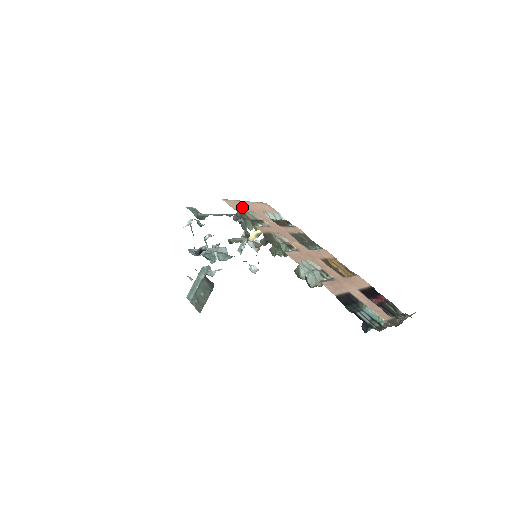
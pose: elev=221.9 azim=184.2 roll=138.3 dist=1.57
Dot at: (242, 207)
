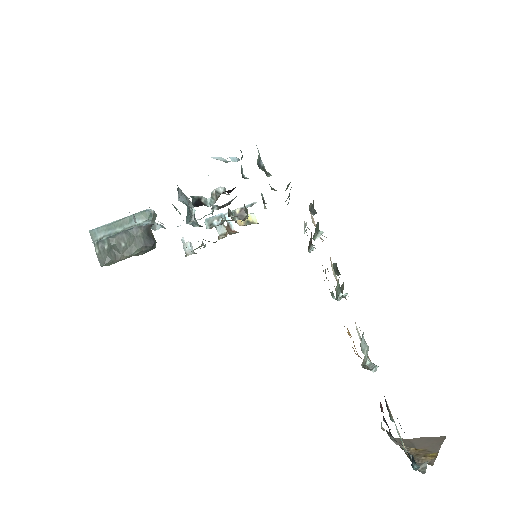
Dot at: occluded
